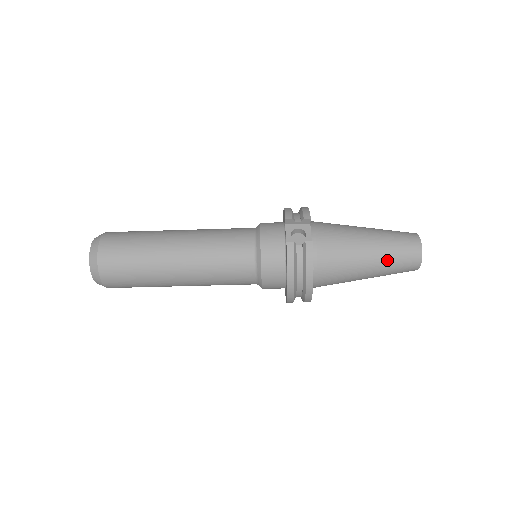
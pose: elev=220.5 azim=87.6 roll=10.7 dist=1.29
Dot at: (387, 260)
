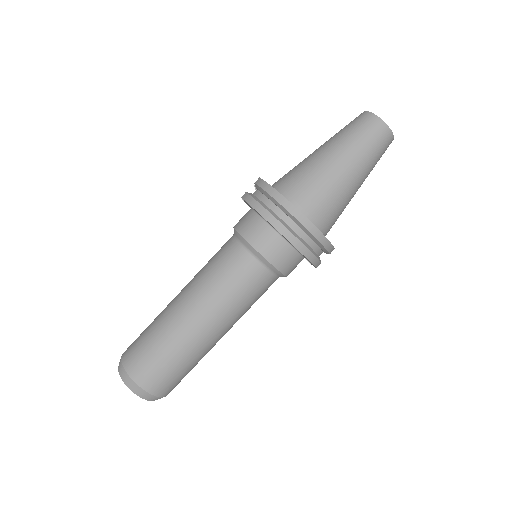
Dot at: (343, 139)
